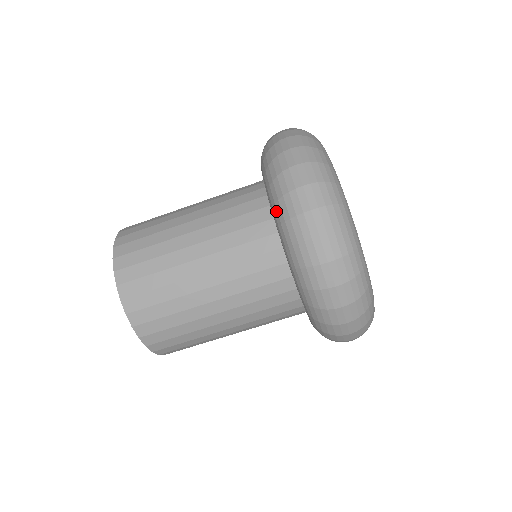
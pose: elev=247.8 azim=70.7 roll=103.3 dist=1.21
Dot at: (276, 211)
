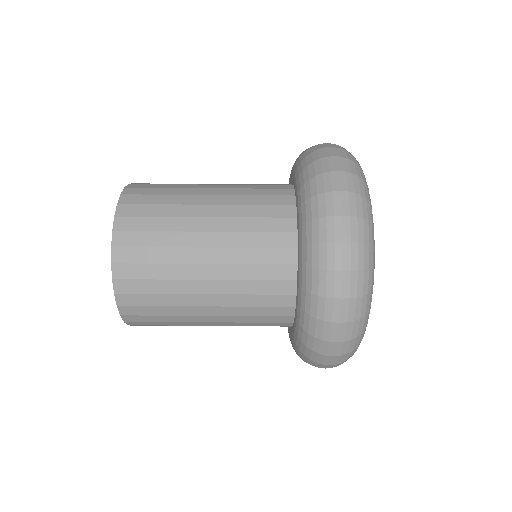
Dot at: (302, 176)
